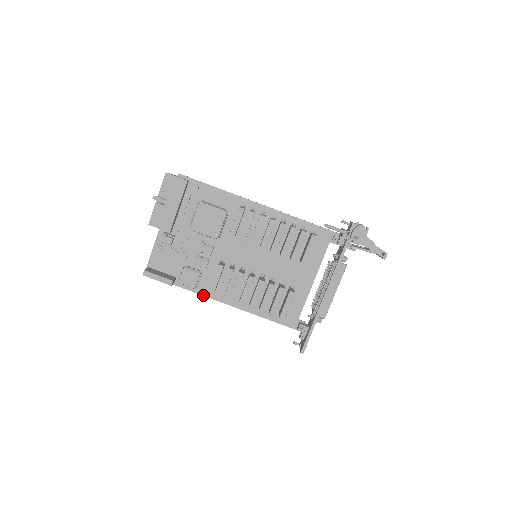
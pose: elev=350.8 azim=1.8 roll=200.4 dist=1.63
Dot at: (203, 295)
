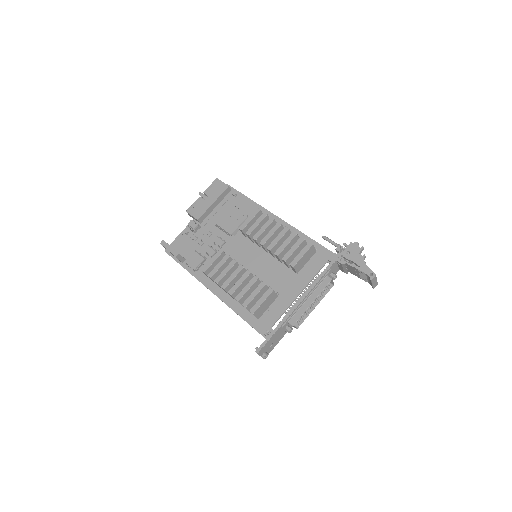
Dot at: (199, 280)
